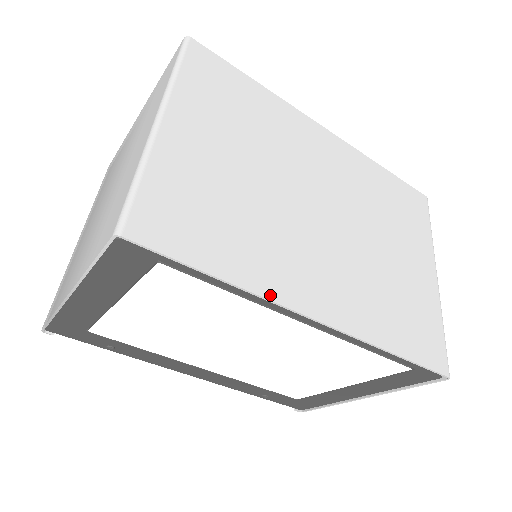
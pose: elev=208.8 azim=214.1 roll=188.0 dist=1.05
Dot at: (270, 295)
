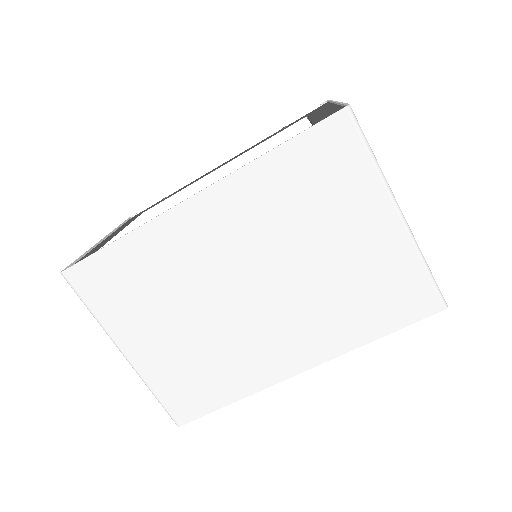
Dot at: (263, 386)
